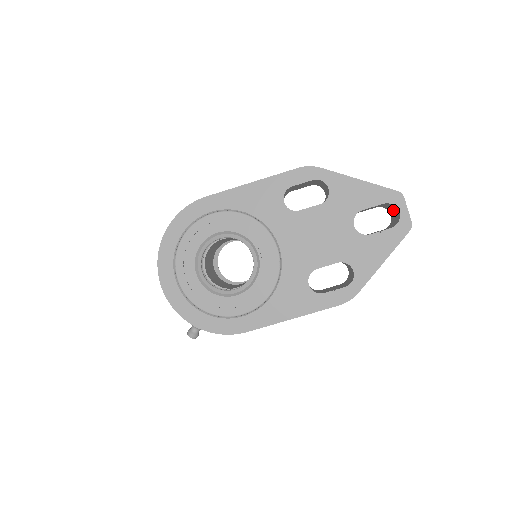
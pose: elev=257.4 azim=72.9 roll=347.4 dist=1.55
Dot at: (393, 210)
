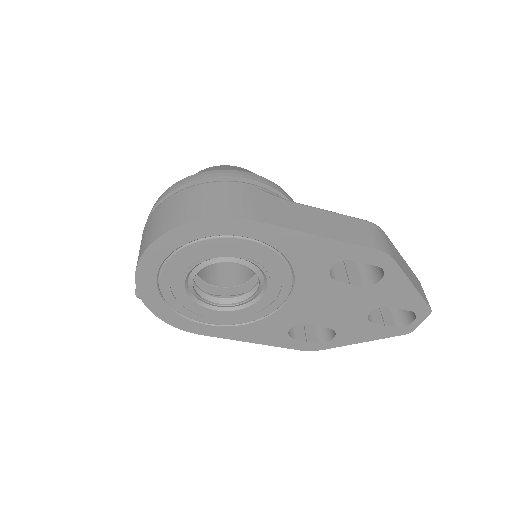
Dot at: occluded
